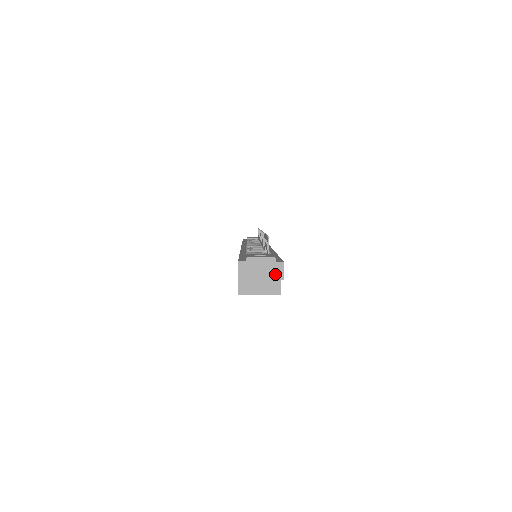
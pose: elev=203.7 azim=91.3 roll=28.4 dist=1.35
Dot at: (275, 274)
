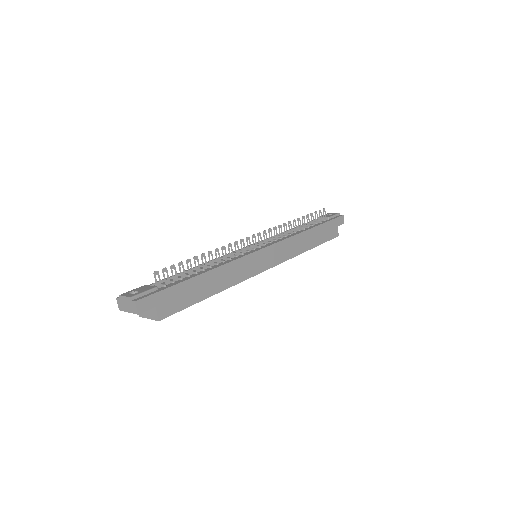
Dot at: (133, 310)
